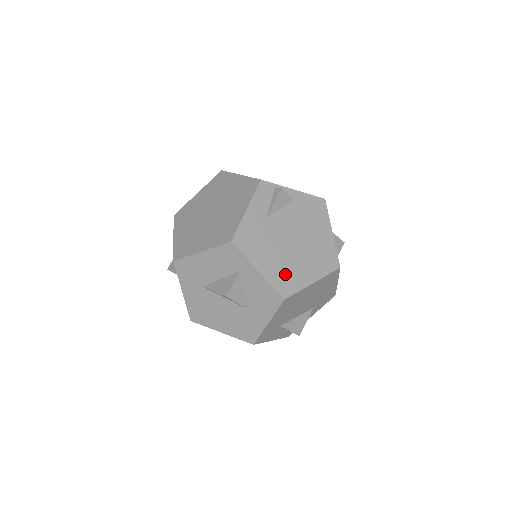
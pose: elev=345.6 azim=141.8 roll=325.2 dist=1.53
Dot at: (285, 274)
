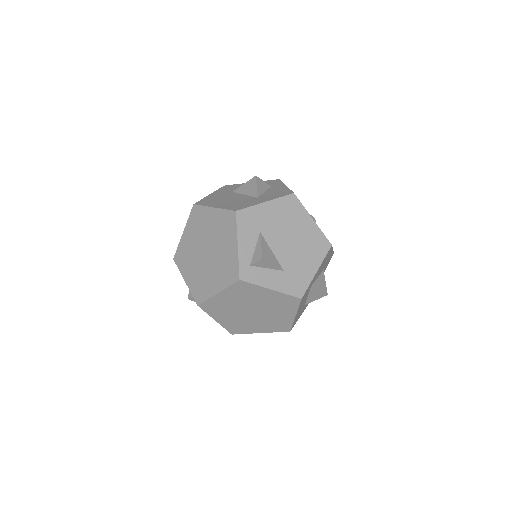
Dot at: occluded
